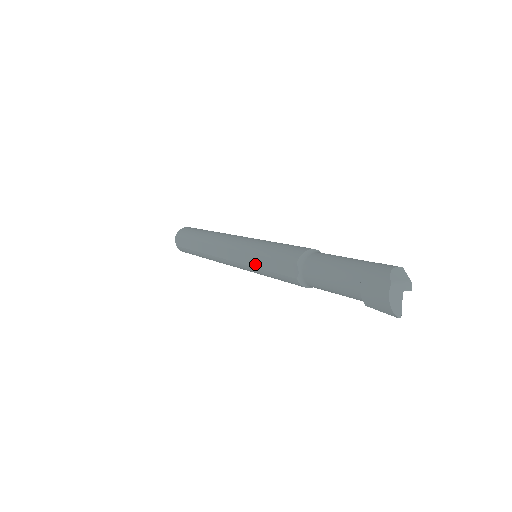
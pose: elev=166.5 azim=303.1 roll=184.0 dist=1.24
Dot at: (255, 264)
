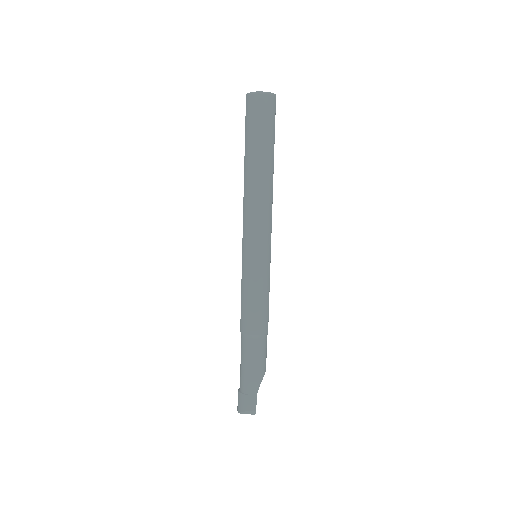
Dot at: occluded
